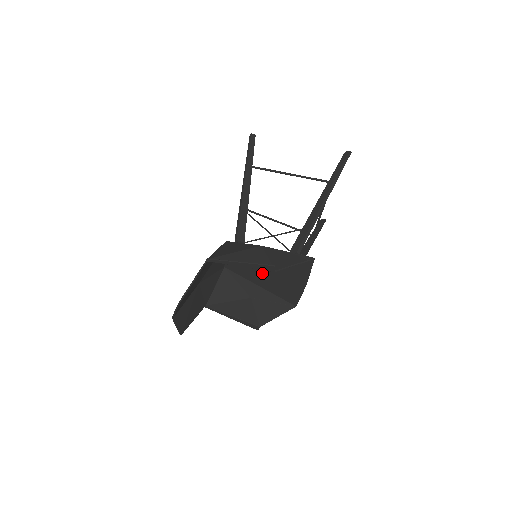
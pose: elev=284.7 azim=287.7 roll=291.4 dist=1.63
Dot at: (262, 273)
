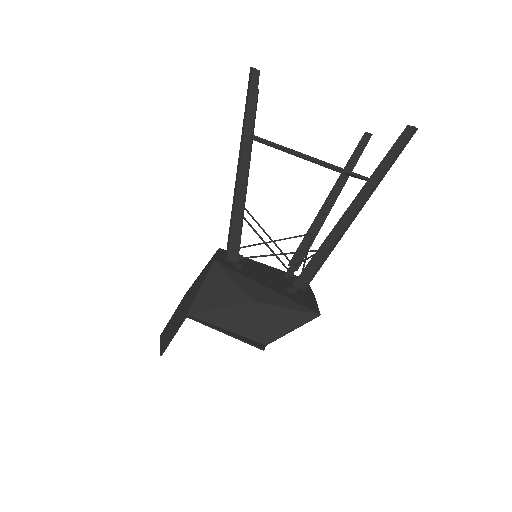
Dot at: occluded
